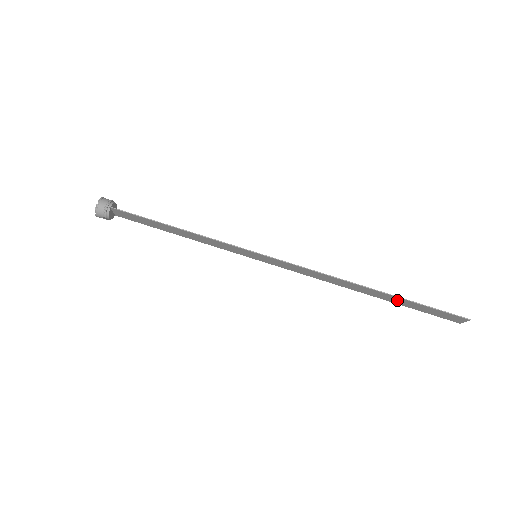
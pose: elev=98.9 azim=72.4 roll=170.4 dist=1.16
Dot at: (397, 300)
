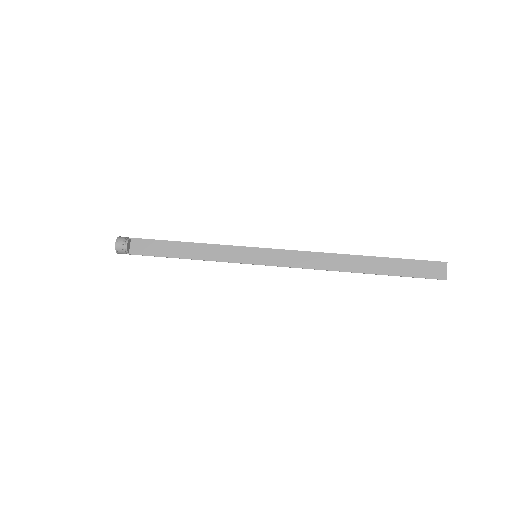
Dot at: (384, 265)
